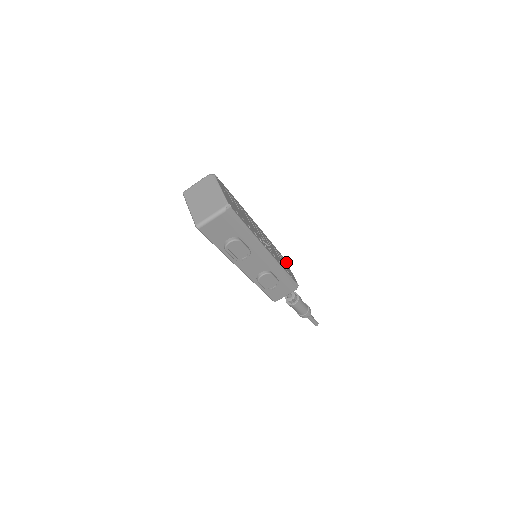
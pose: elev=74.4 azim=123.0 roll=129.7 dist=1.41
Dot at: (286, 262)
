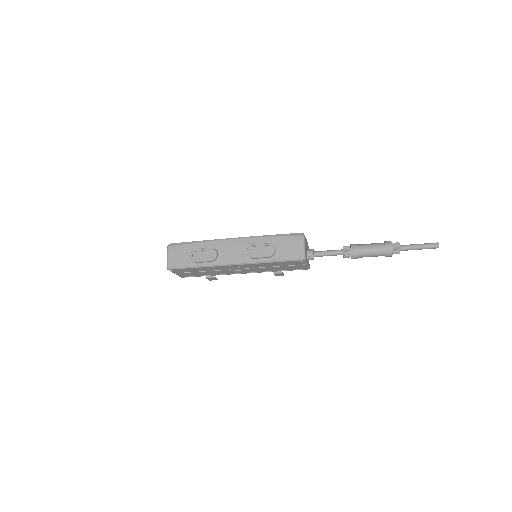
Dot at: occluded
